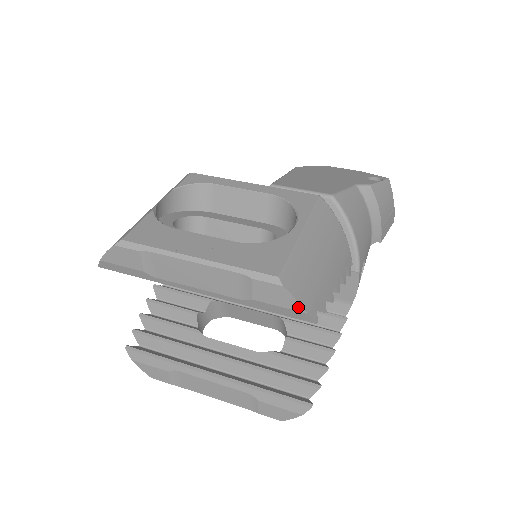
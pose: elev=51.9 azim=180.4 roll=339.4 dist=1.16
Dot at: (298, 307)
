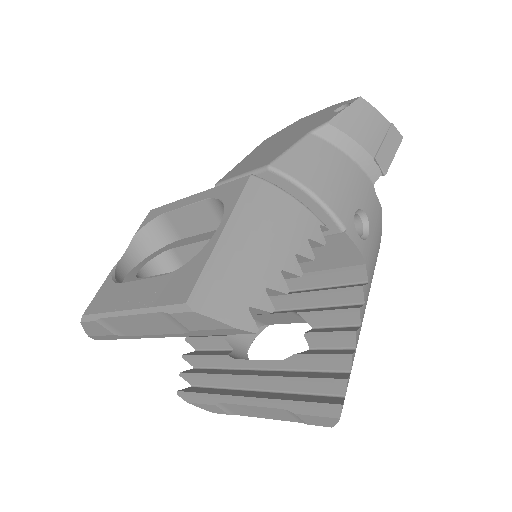
Dot at: (223, 325)
